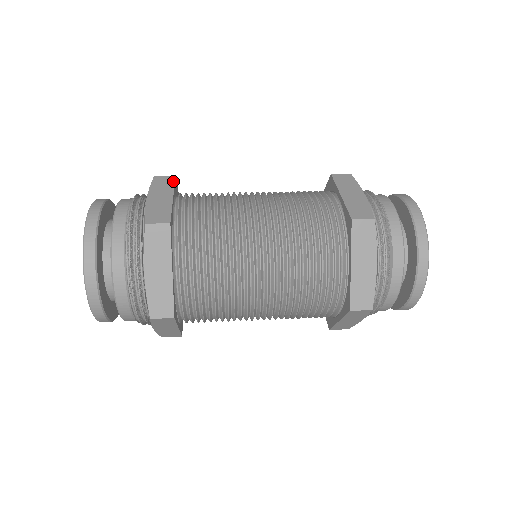
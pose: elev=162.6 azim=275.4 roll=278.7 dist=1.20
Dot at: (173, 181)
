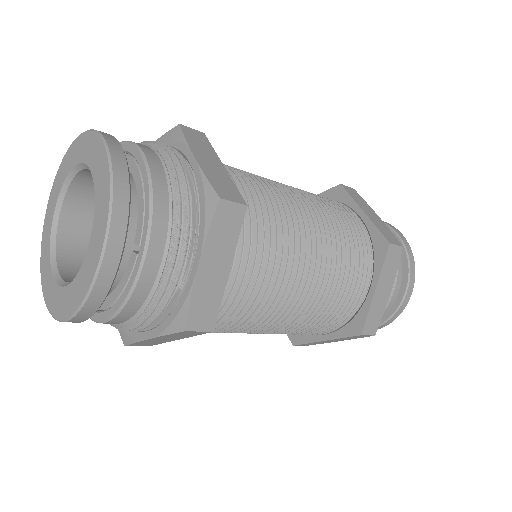
Dot at: (207, 140)
